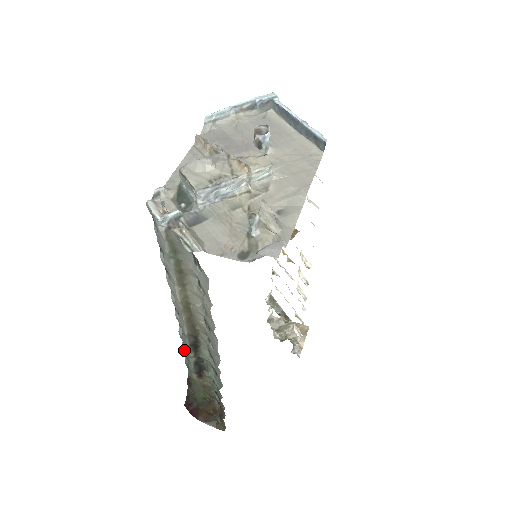
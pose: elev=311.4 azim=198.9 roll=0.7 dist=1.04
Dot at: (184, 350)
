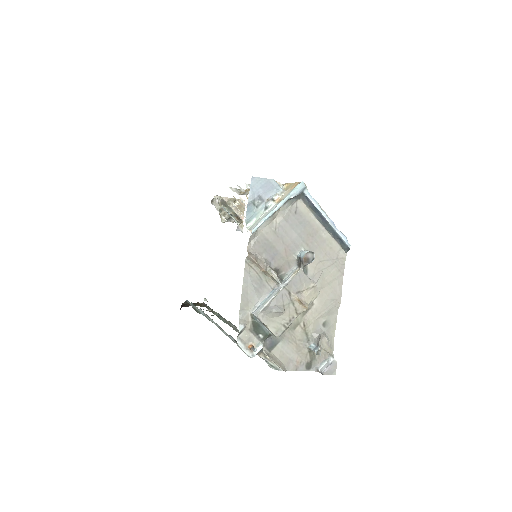
Dot at: occluded
